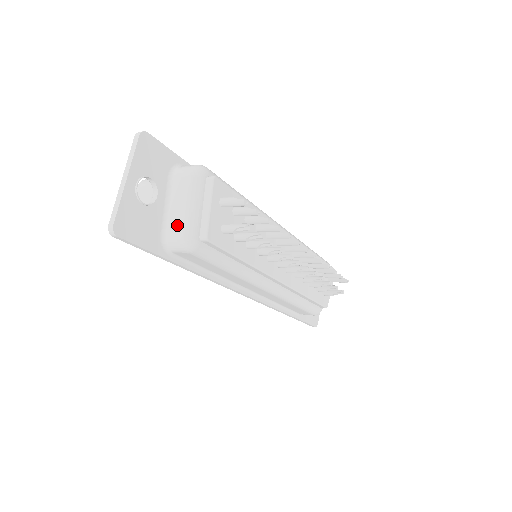
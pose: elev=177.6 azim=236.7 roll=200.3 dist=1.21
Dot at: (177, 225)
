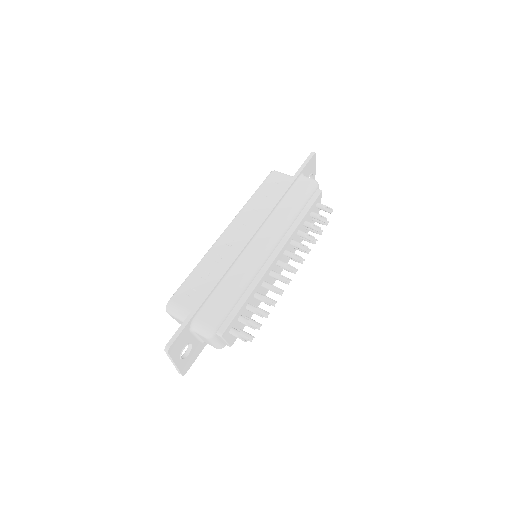
Dot at: occluded
